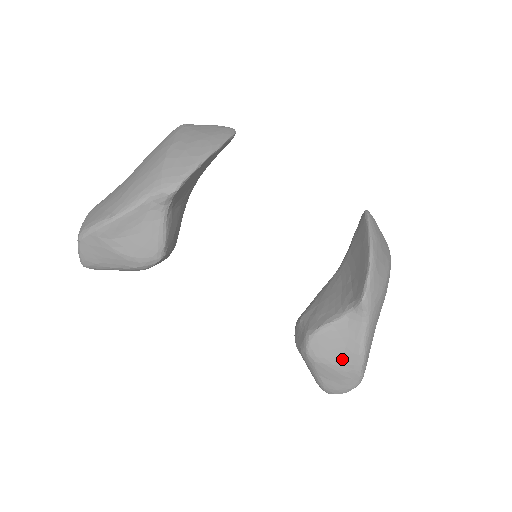
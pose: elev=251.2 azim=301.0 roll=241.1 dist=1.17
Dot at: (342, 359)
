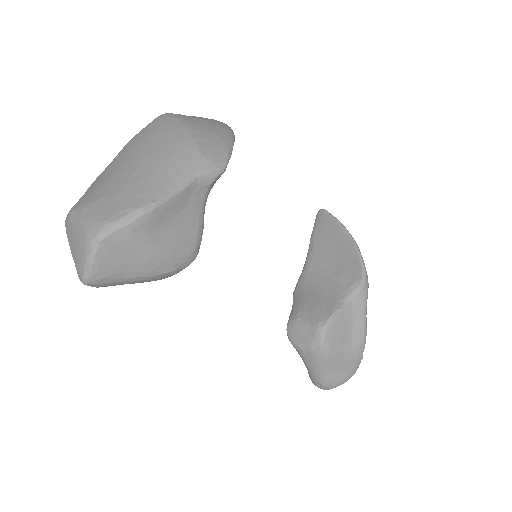
Dot at: (350, 344)
